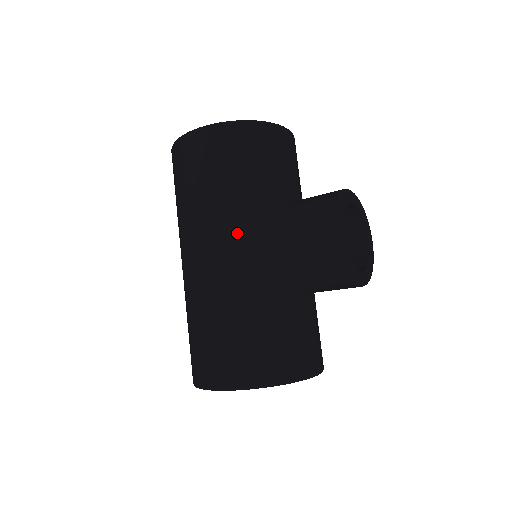
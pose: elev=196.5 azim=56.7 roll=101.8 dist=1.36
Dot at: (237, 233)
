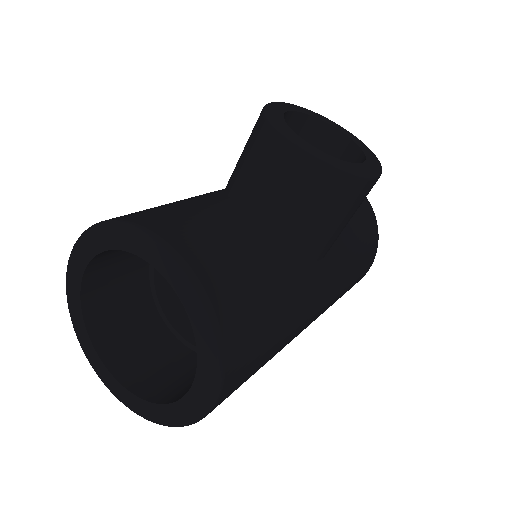
Dot at: occluded
